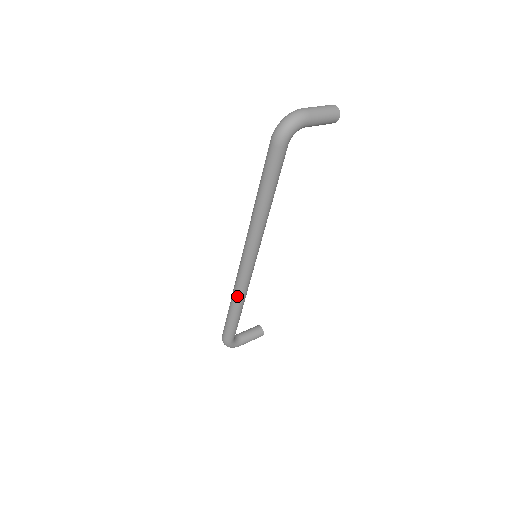
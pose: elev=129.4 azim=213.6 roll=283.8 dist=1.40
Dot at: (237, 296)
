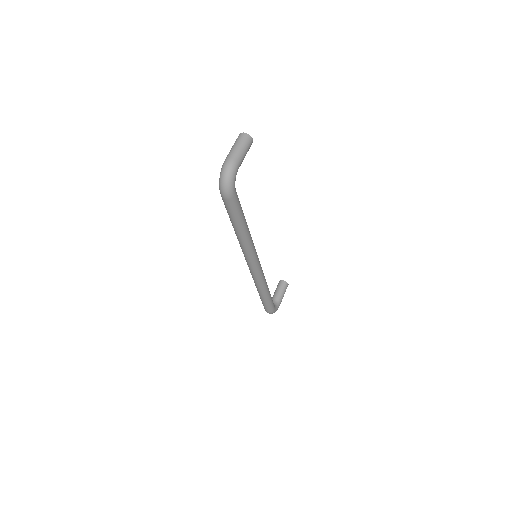
Dot at: (261, 287)
